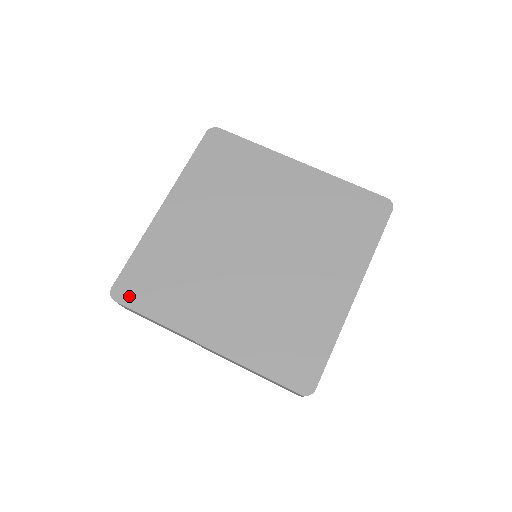
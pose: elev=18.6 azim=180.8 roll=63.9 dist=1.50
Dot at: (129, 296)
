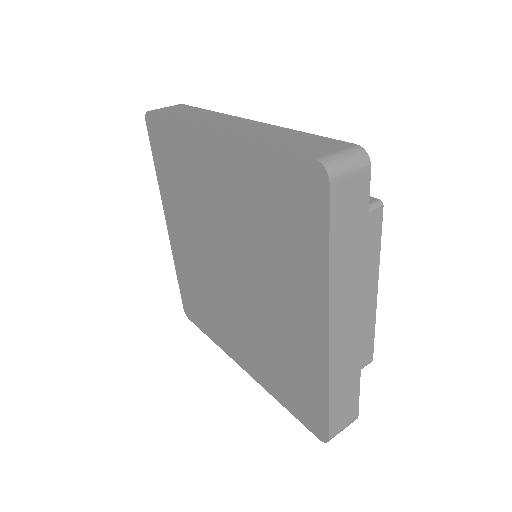
Dot at: (153, 135)
